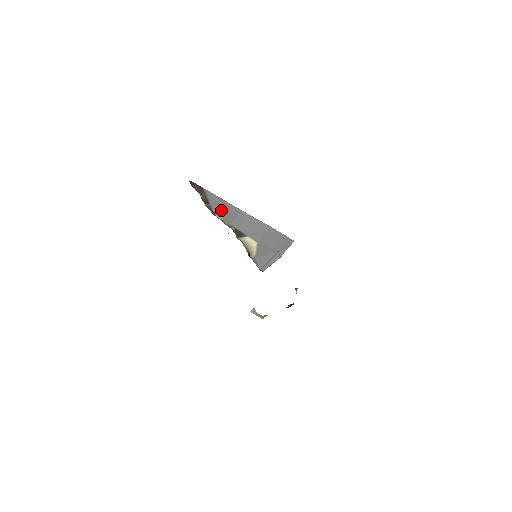
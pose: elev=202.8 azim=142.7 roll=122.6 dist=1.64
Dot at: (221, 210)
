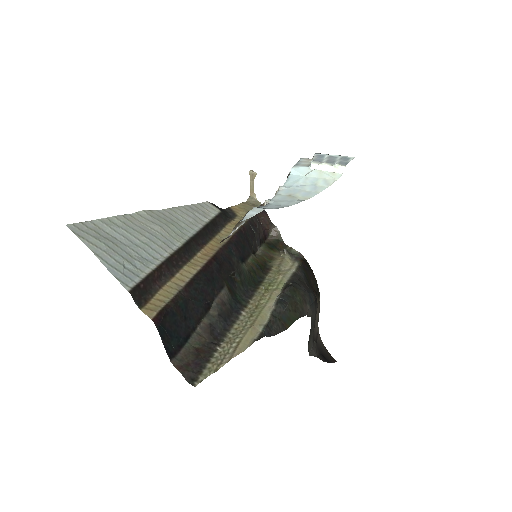
Dot at: occluded
